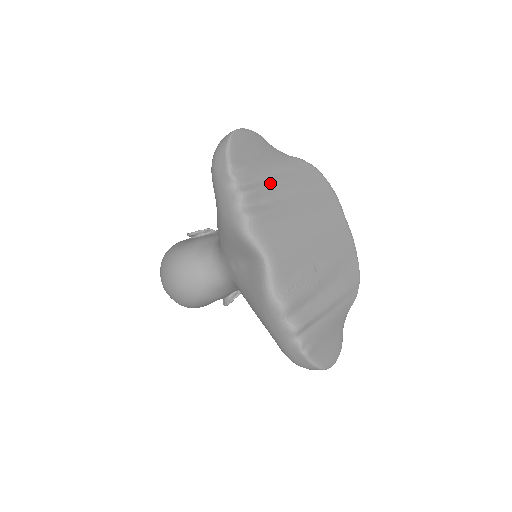
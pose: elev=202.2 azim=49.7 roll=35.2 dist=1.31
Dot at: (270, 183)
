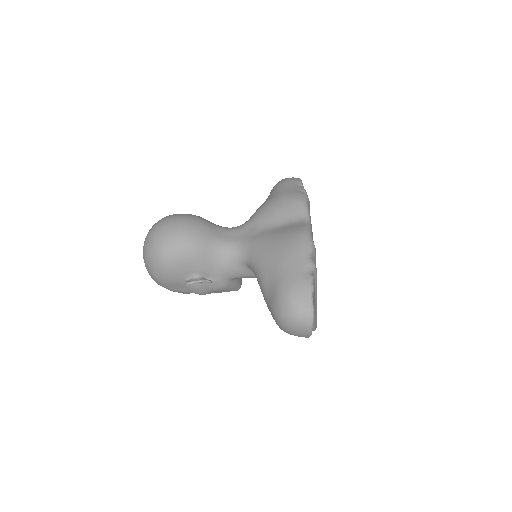
Dot at: occluded
